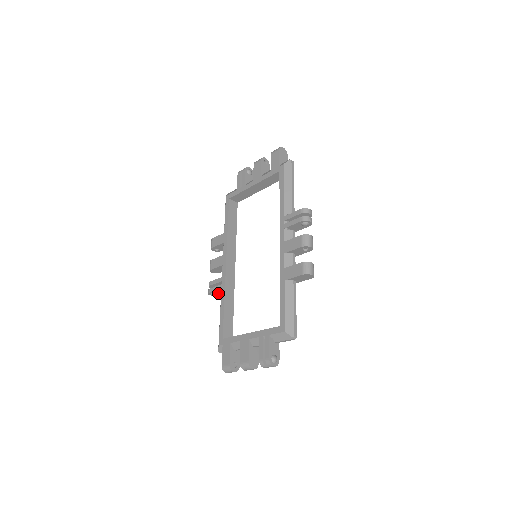
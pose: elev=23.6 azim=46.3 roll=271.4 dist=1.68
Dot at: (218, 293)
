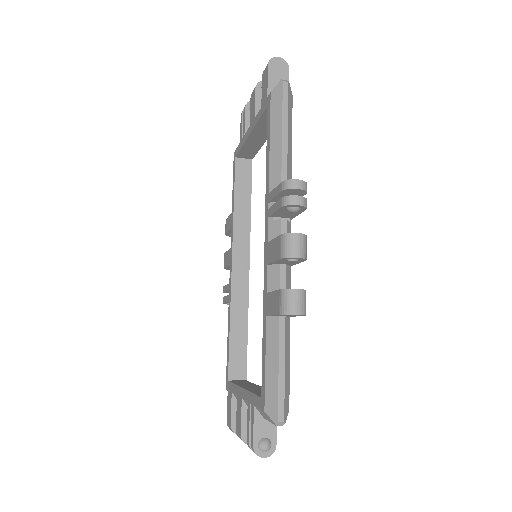
Dot at: occluded
